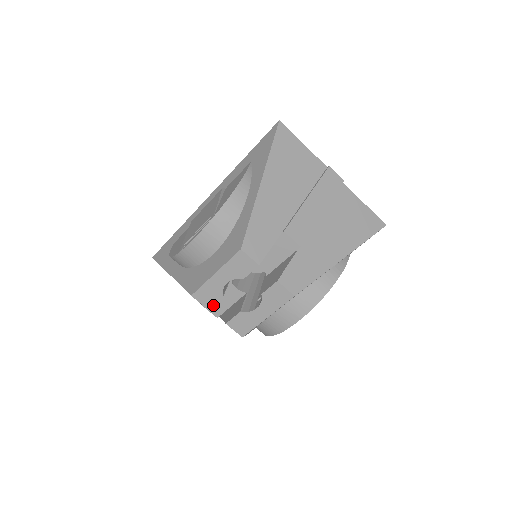
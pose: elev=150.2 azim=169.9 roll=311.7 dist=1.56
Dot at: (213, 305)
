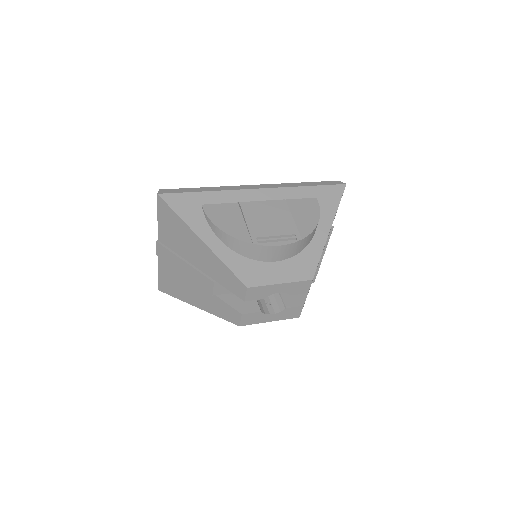
Dot at: occluded
